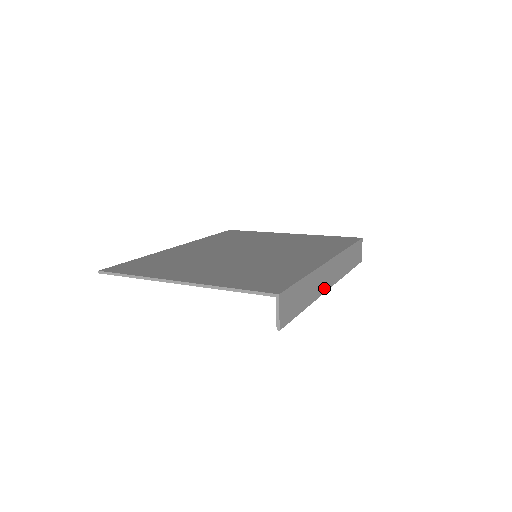
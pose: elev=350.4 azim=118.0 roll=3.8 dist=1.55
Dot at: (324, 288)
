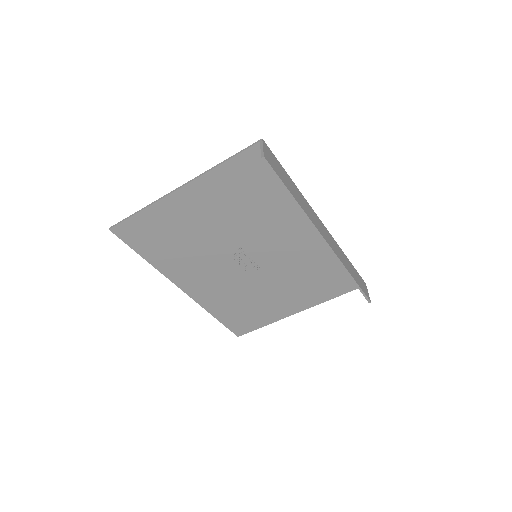
Dot at: (317, 227)
